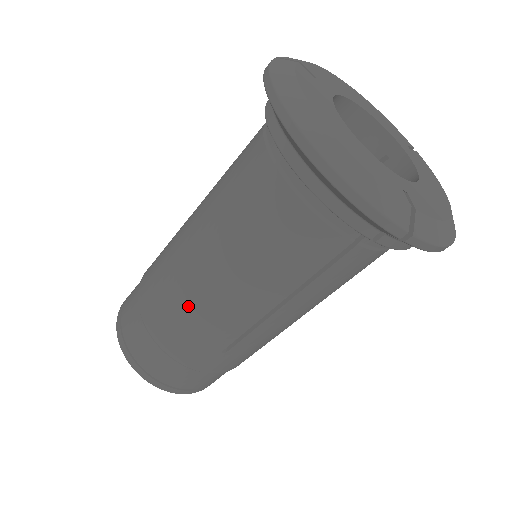
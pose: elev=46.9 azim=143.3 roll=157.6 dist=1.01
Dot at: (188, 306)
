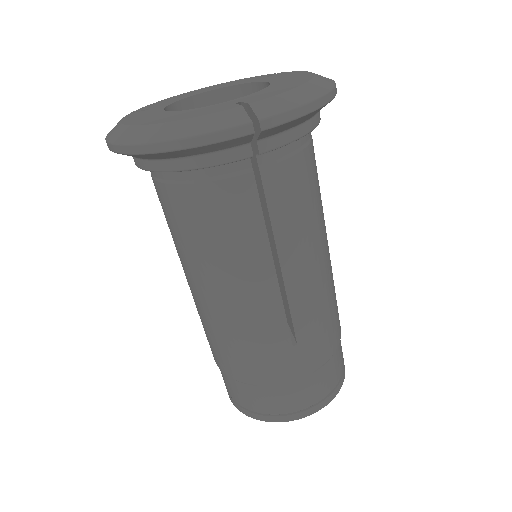
Dot at: (232, 334)
